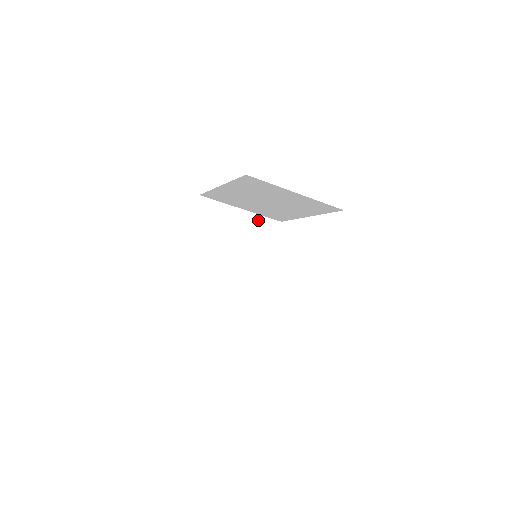
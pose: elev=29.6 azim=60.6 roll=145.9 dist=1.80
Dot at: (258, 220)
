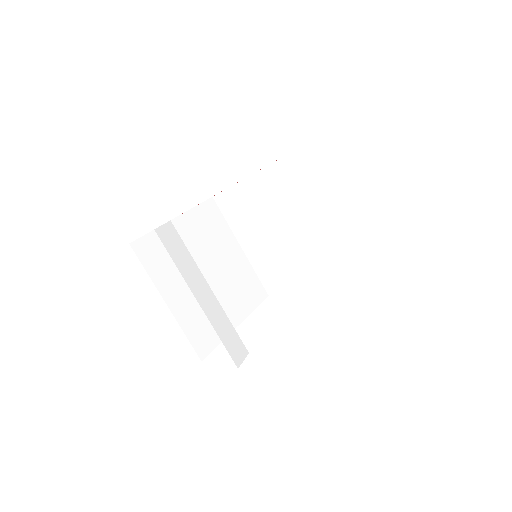
Dot at: (249, 272)
